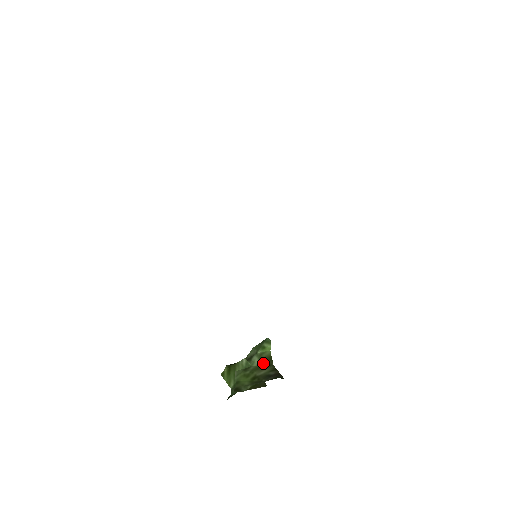
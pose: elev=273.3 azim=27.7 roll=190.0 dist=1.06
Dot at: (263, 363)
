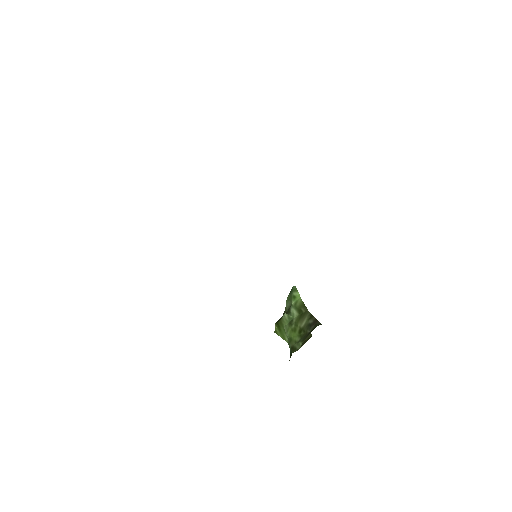
Dot at: (300, 312)
